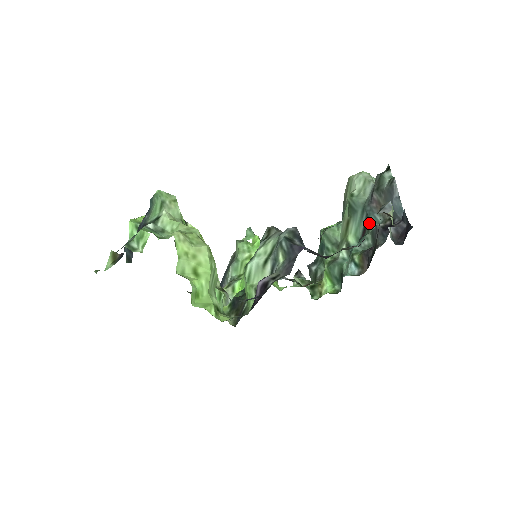
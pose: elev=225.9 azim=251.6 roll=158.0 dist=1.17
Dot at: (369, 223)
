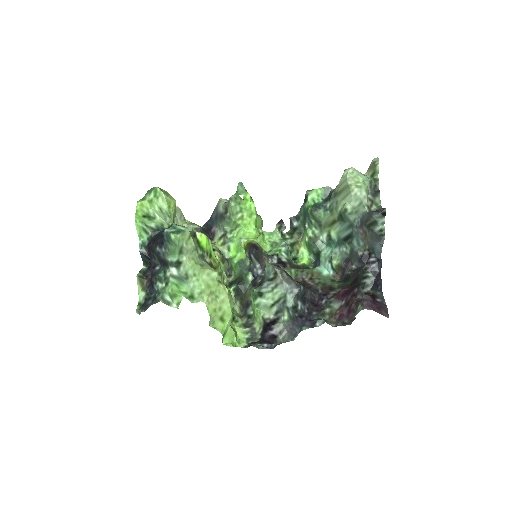
Dot at: (352, 241)
